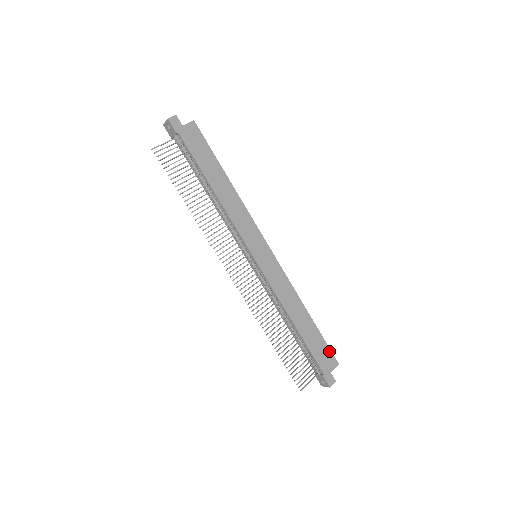
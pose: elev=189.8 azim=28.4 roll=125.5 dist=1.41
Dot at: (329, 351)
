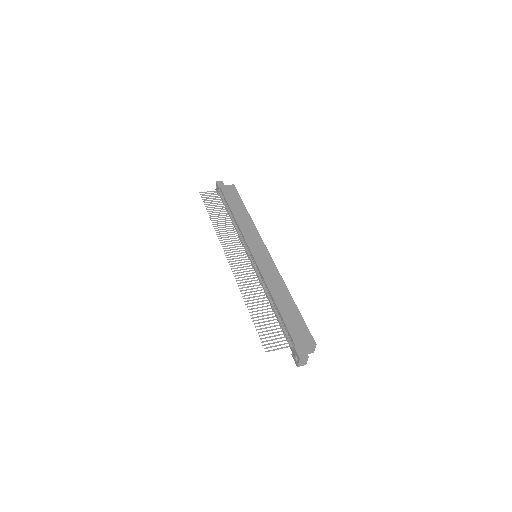
Dot at: (307, 331)
